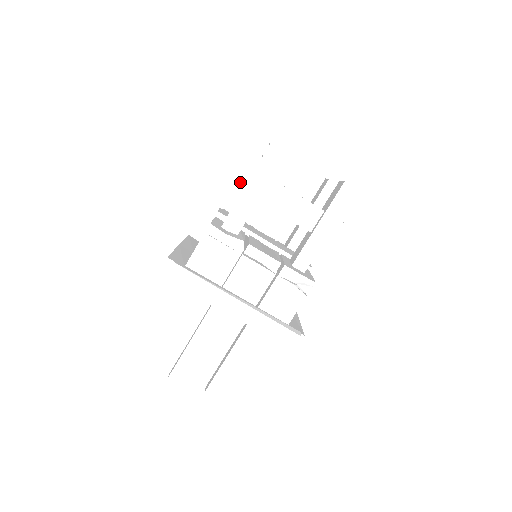
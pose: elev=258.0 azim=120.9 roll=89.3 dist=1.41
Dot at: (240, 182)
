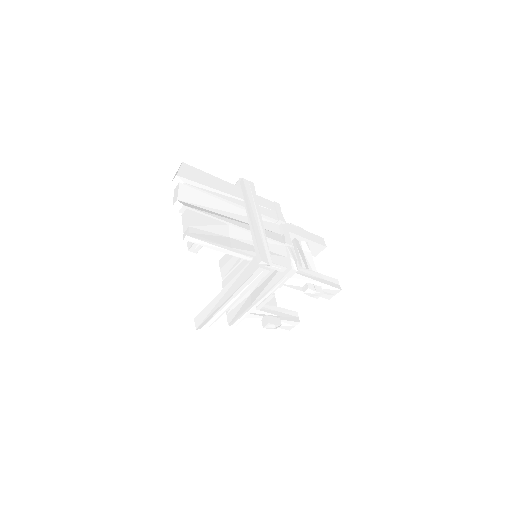
Dot at: occluded
